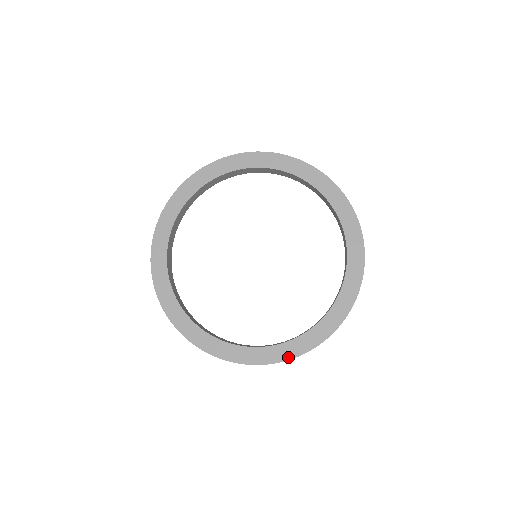
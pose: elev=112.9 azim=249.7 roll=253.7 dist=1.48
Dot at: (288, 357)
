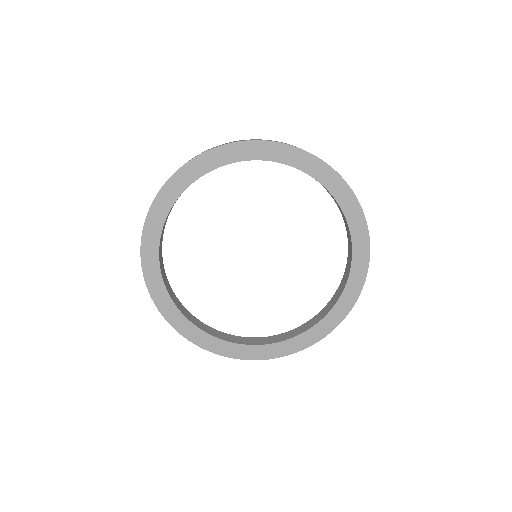
Dot at: (297, 350)
